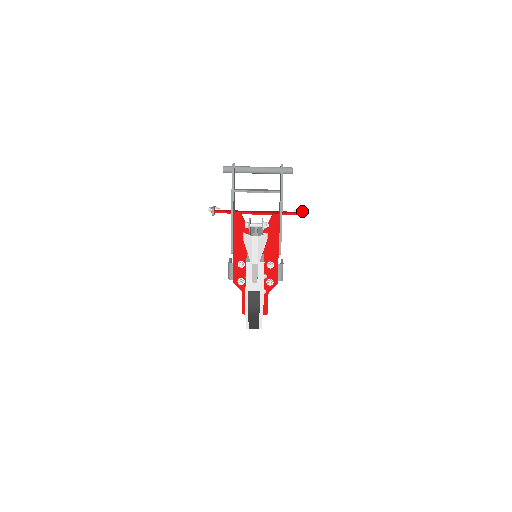
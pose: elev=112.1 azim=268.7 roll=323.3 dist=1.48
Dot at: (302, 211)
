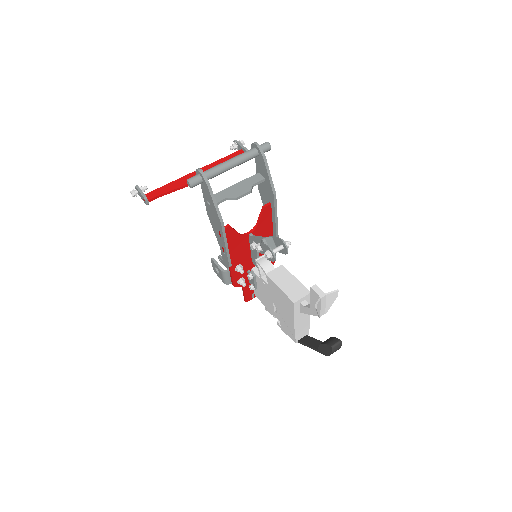
Dot at: occluded
